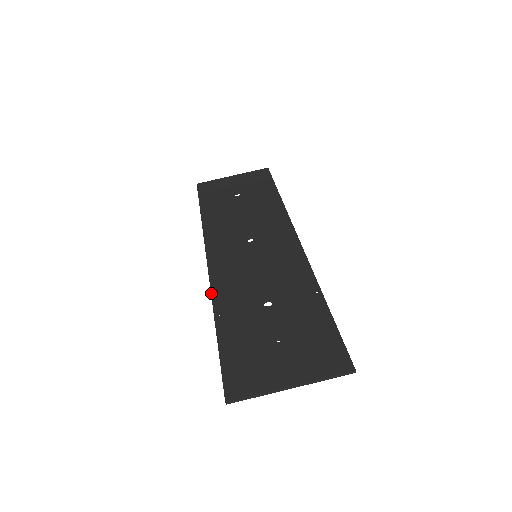
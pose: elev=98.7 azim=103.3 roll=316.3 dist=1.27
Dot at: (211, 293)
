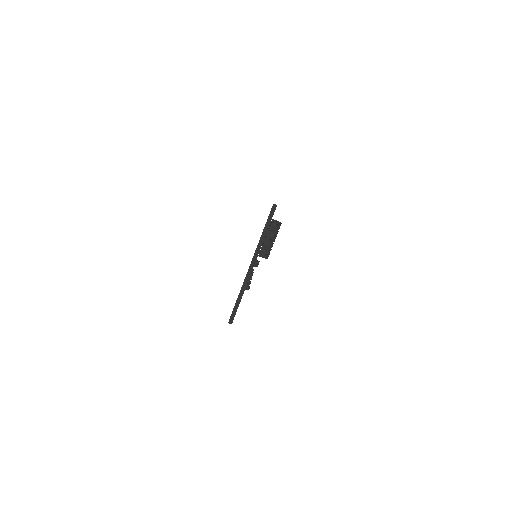
Dot at: occluded
